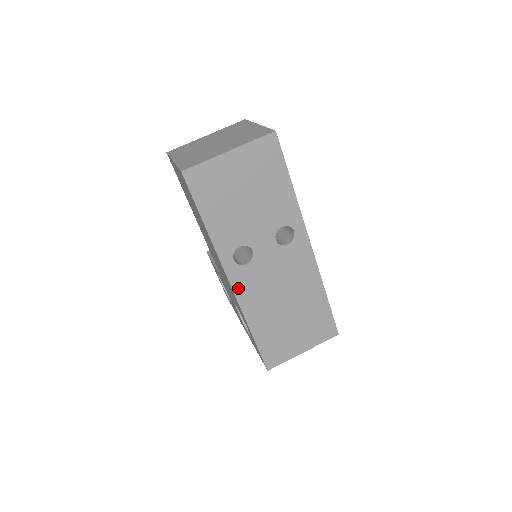
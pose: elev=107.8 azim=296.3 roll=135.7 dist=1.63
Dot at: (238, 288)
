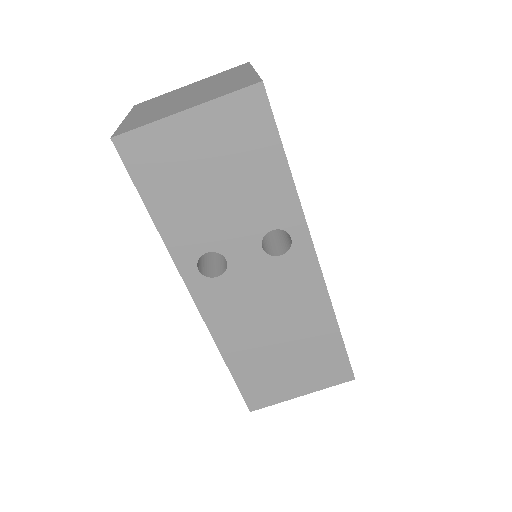
Dot at: (206, 307)
